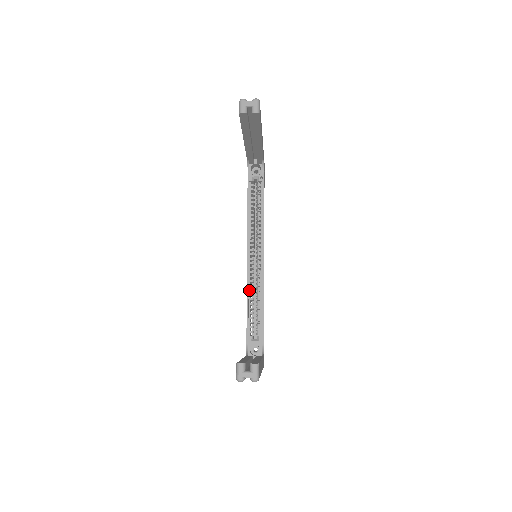
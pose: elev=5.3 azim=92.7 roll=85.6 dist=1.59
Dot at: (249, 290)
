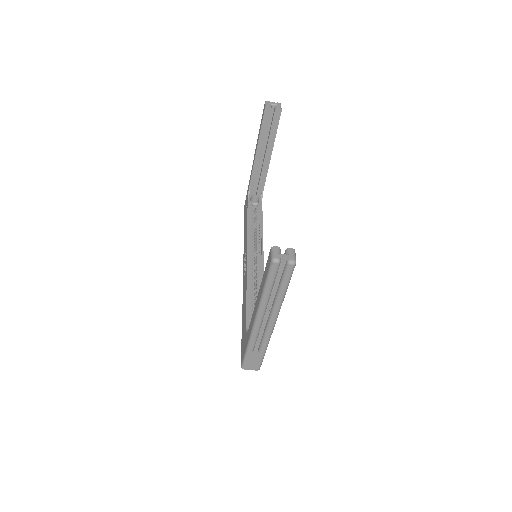
Dot at: (249, 282)
